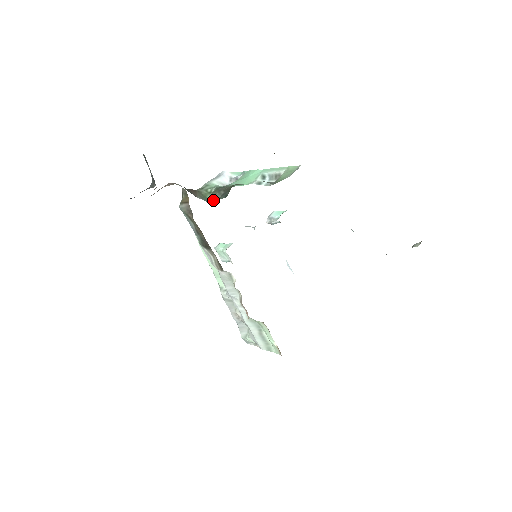
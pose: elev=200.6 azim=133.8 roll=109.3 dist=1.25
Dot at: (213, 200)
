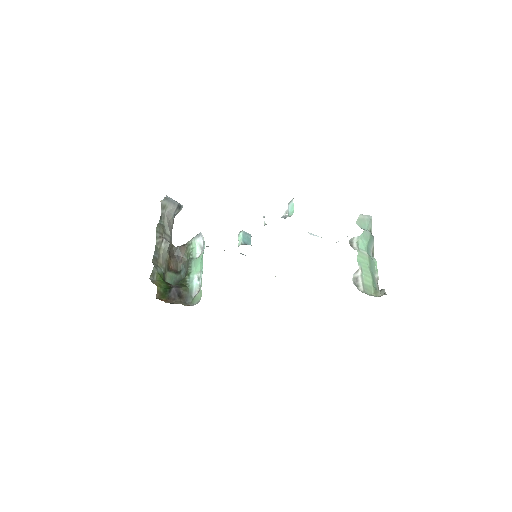
Dot at: (184, 271)
